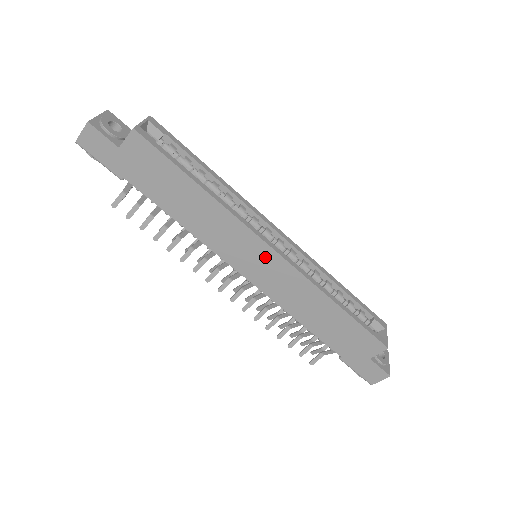
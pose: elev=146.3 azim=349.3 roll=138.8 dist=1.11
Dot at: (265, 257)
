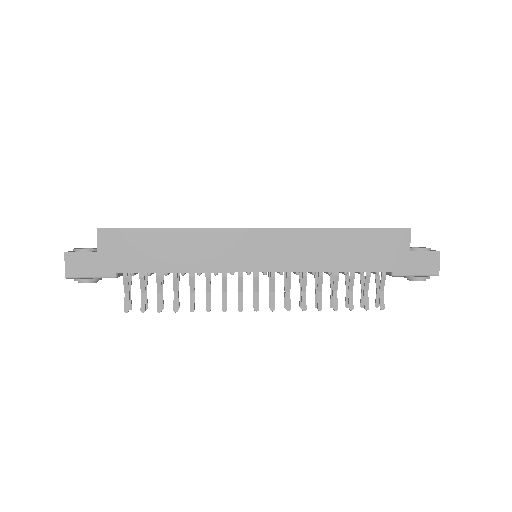
Dot at: (258, 240)
